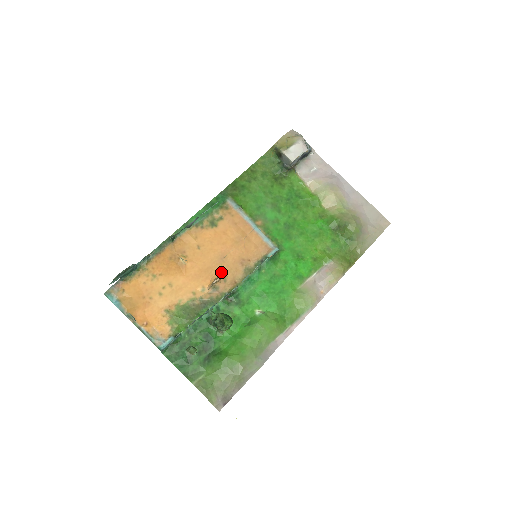
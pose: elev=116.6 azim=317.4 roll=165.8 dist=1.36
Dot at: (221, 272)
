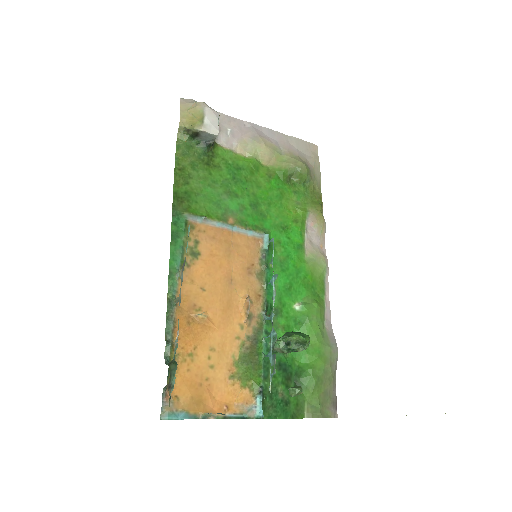
Dot at: (241, 297)
